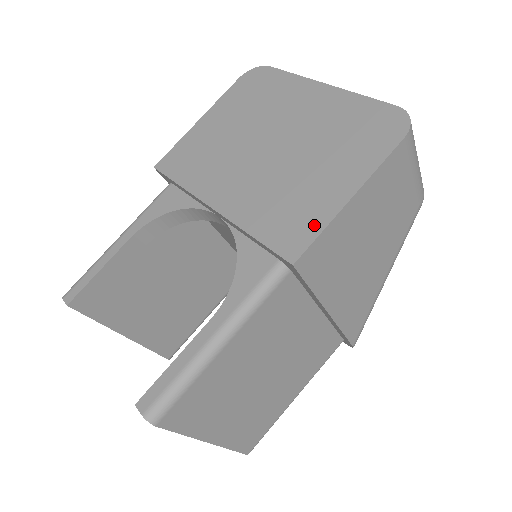
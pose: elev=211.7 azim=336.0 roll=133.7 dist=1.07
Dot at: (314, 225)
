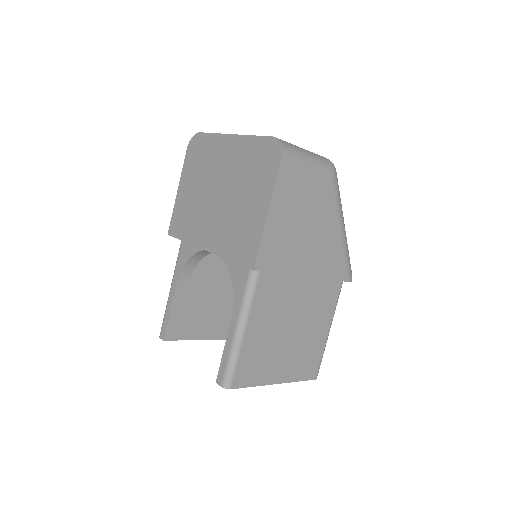
Dot at: (256, 240)
